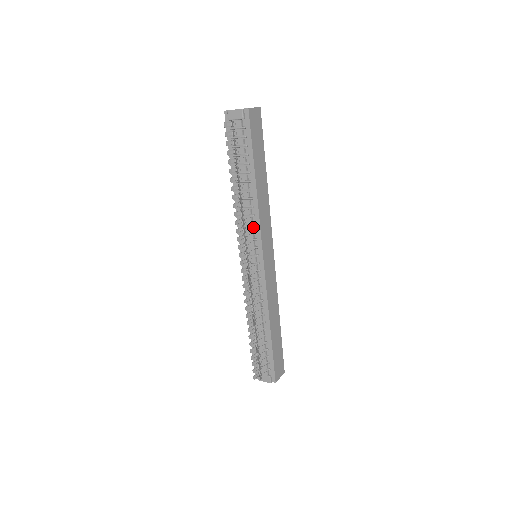
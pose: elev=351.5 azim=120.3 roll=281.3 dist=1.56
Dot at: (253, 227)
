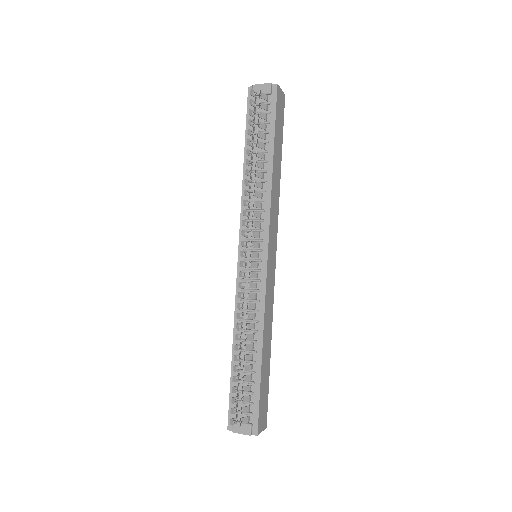
Dot at: (261, 215)
